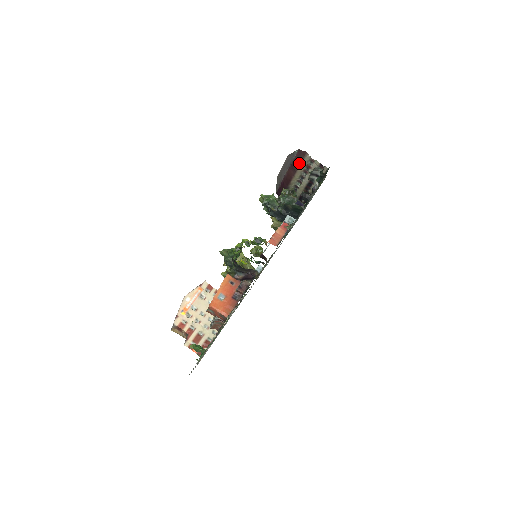
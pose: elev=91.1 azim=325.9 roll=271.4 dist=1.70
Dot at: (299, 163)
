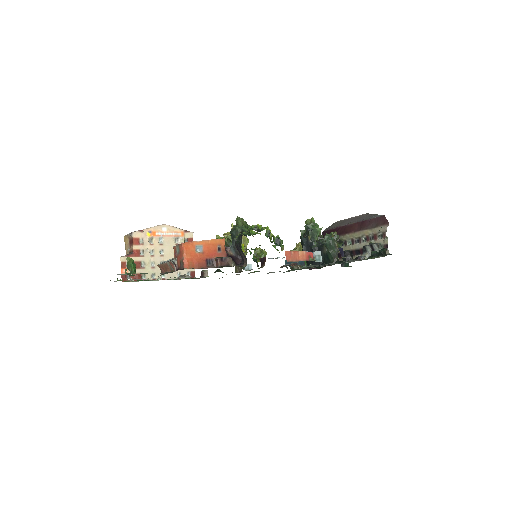
Dot at: (371, 226)
